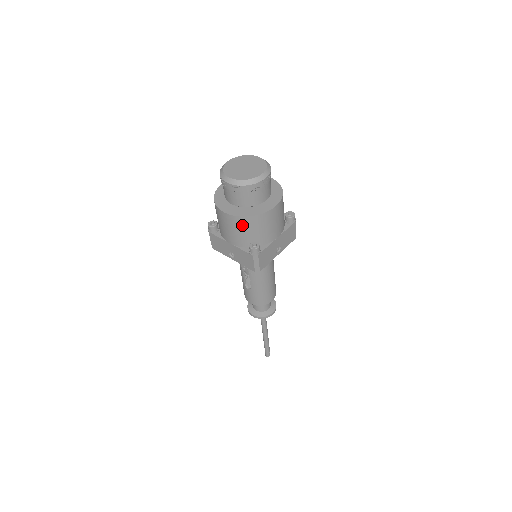
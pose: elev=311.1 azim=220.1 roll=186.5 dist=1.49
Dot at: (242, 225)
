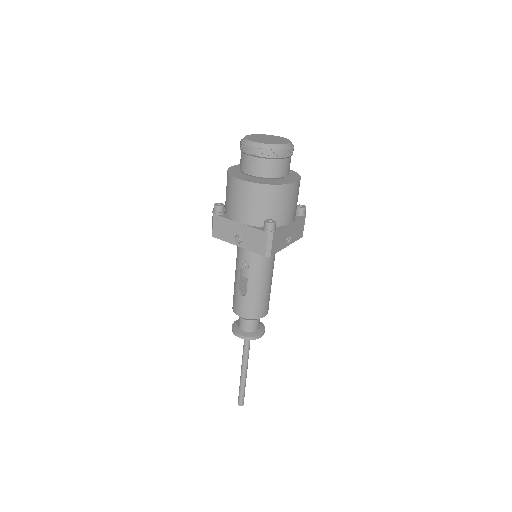
Dot at: (261, 196)
